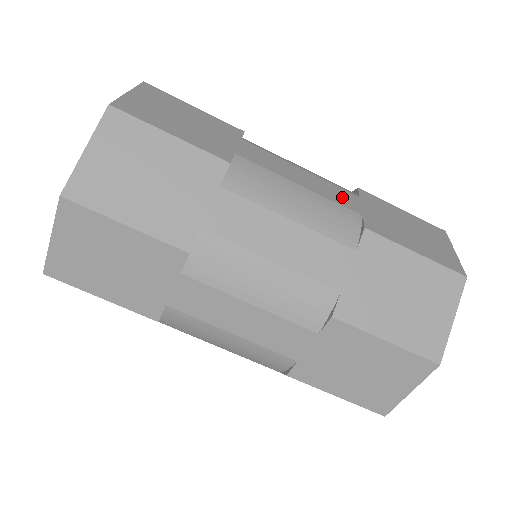
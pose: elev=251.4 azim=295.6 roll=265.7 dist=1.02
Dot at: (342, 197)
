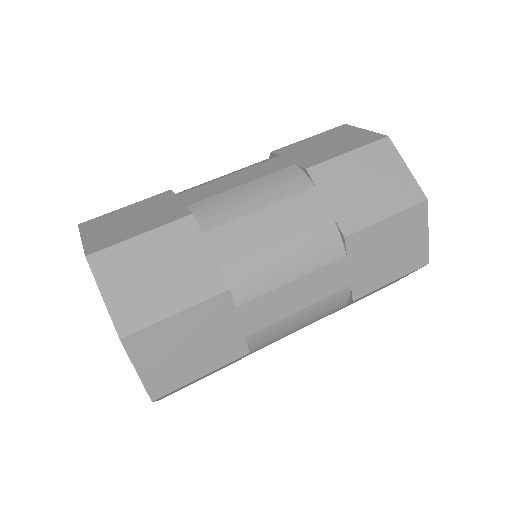
Dot at: occluded
